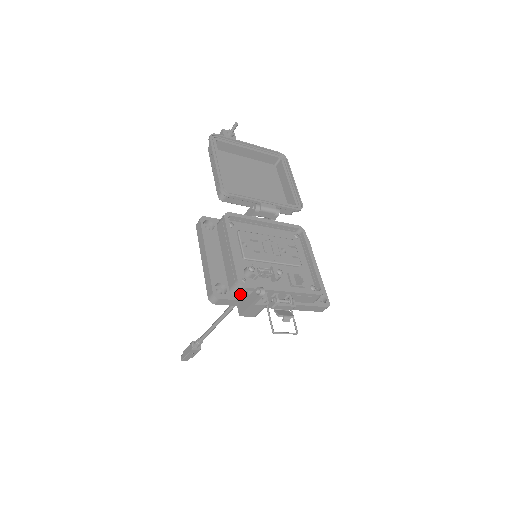
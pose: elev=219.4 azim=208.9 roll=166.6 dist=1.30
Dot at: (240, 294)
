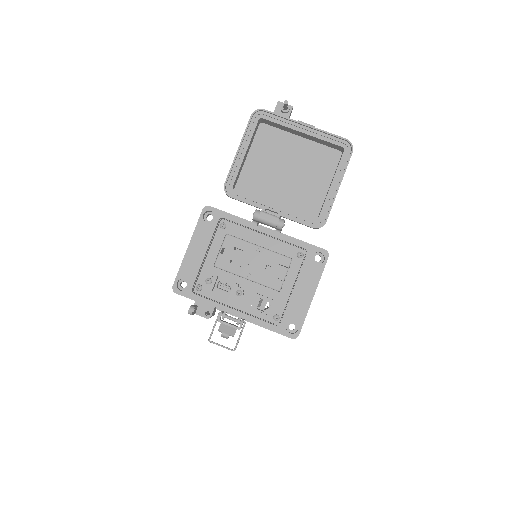
Dot at: occluded
